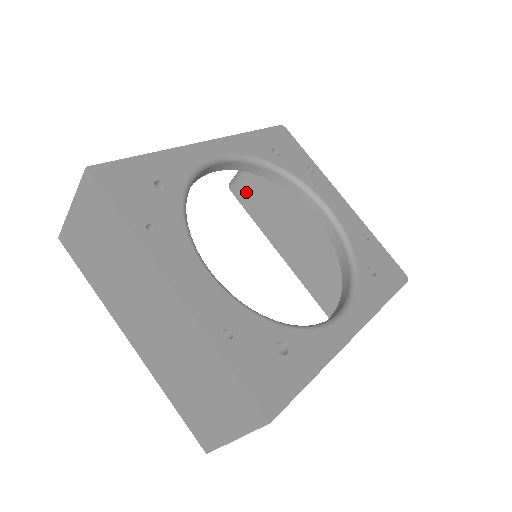
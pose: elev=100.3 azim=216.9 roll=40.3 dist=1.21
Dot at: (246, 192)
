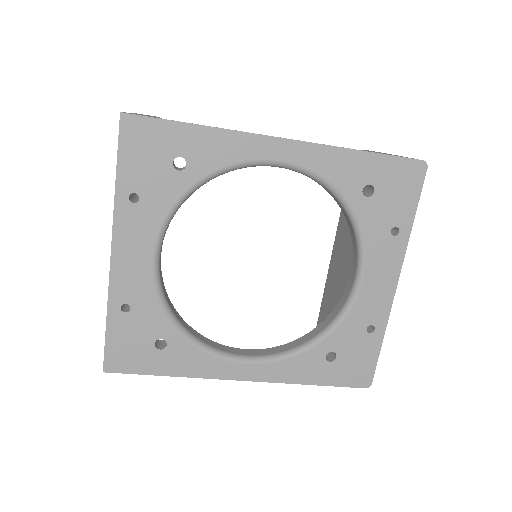
Dot at: occluded
